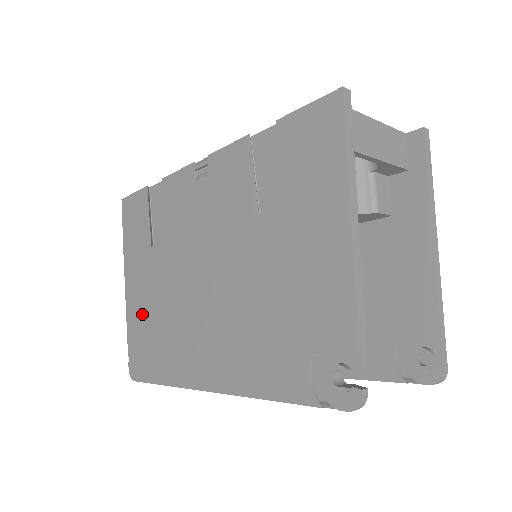
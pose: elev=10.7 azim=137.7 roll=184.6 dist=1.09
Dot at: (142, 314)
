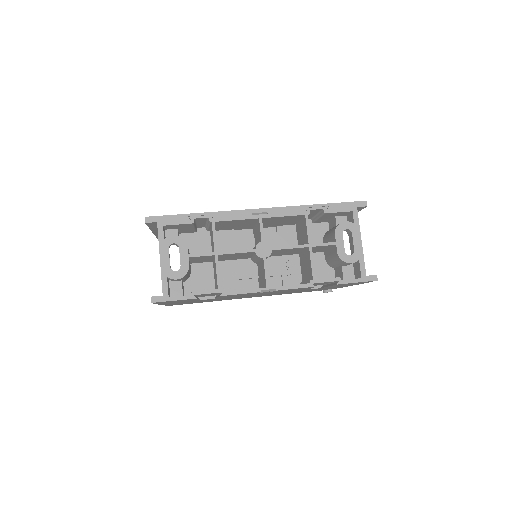
Dot at: occluded
